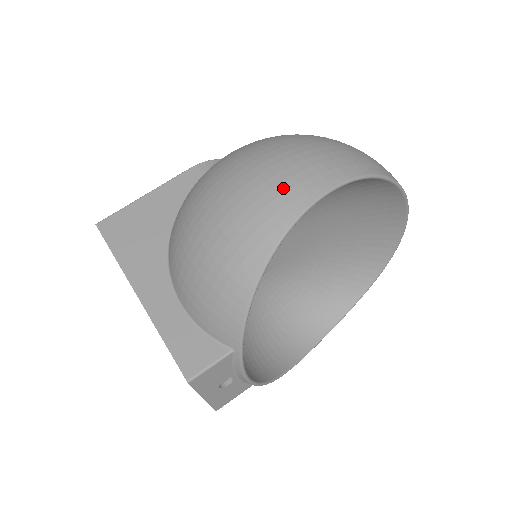
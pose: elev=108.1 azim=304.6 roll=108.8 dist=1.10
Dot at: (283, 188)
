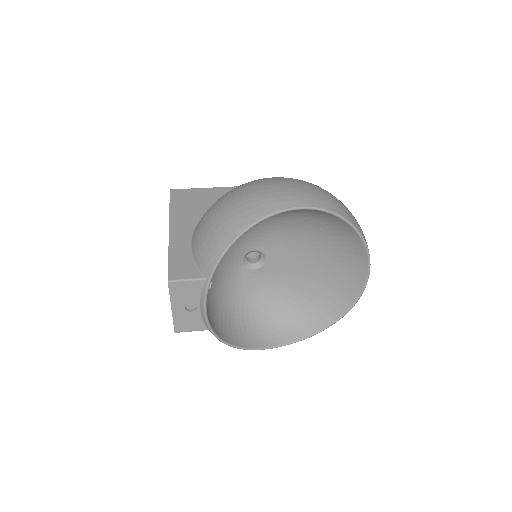
Dot at: (282, 194)
